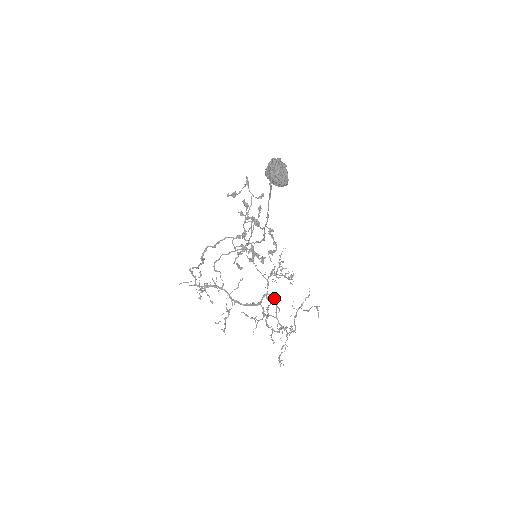
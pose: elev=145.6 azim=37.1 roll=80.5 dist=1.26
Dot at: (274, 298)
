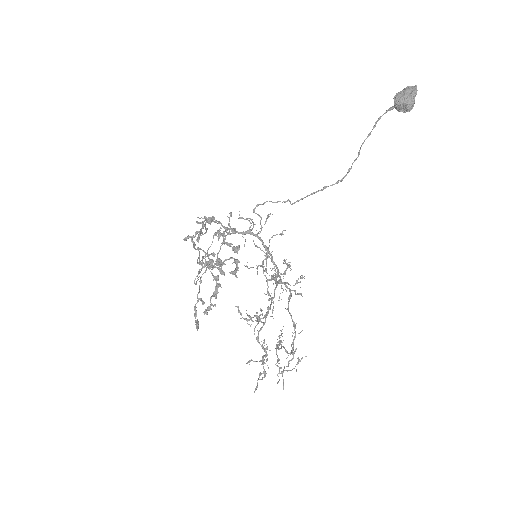
Dot at: (289, 288)
